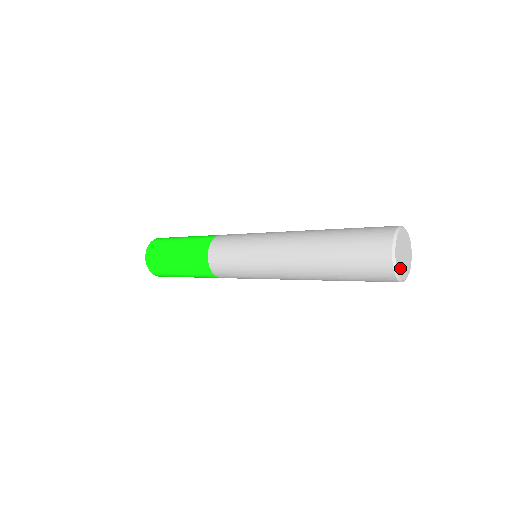
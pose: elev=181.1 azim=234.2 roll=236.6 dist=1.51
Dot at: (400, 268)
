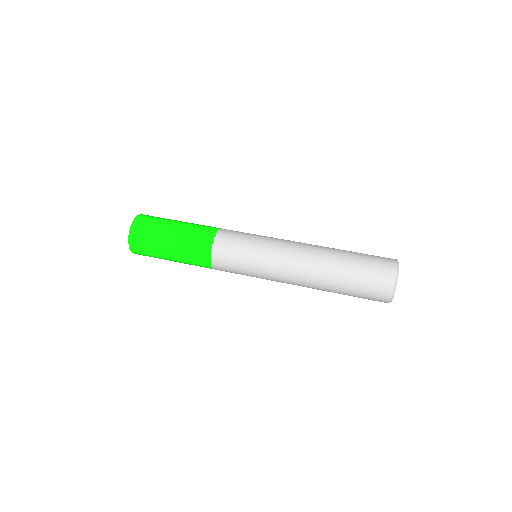
Dot at: occluded
